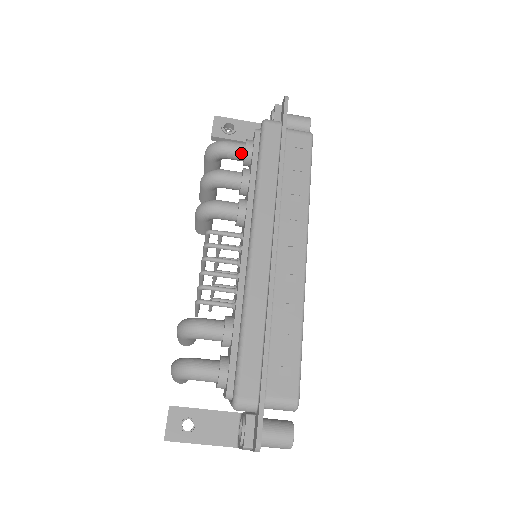
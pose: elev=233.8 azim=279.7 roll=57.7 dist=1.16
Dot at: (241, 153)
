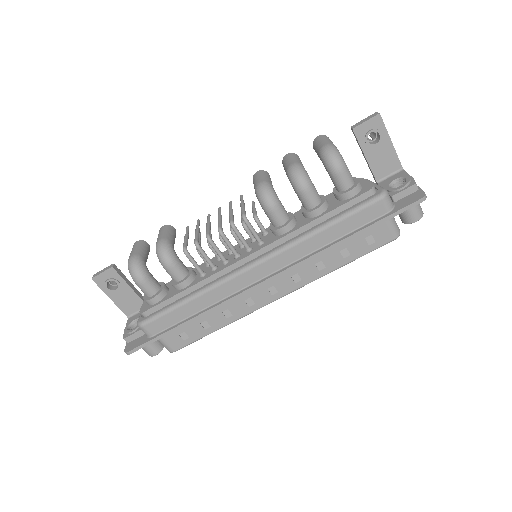
Dot at: (340, 188)
